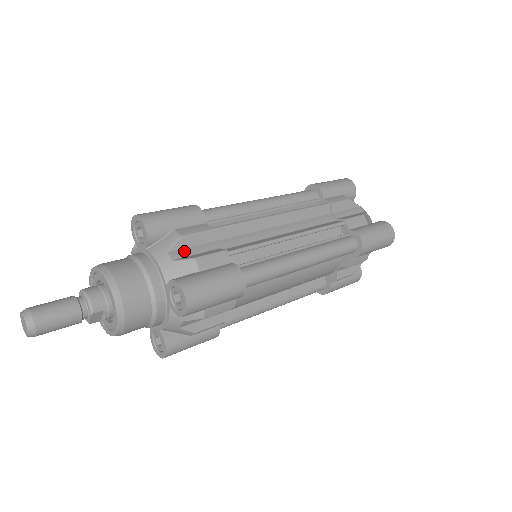
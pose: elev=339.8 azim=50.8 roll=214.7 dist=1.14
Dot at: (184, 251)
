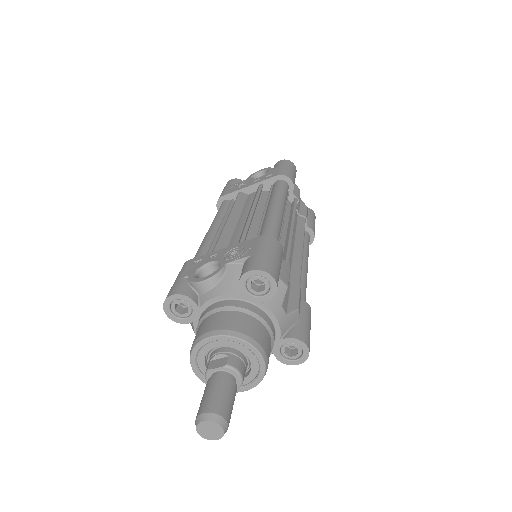
Dot at: (285, 299)
